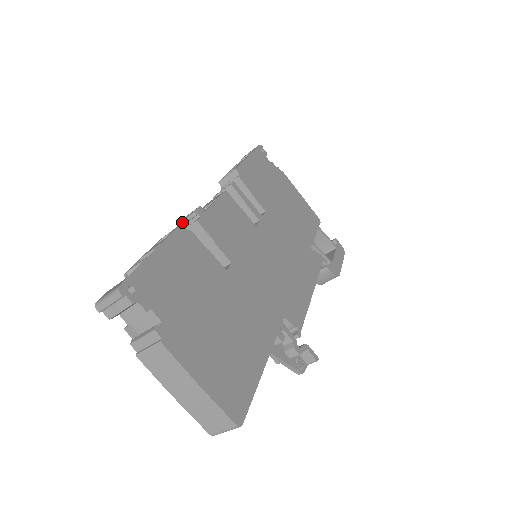
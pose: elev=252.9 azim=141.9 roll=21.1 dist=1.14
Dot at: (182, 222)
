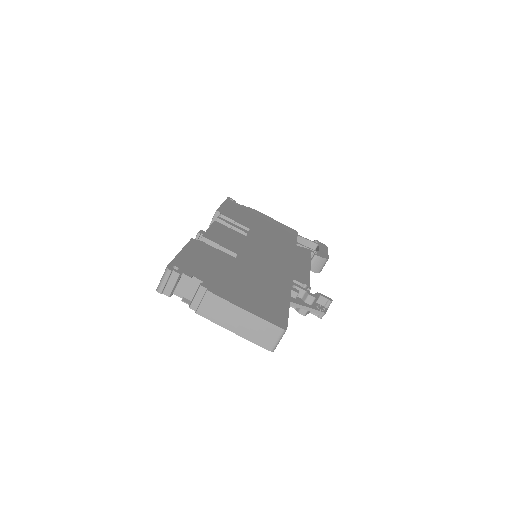
Dot at: occluded
